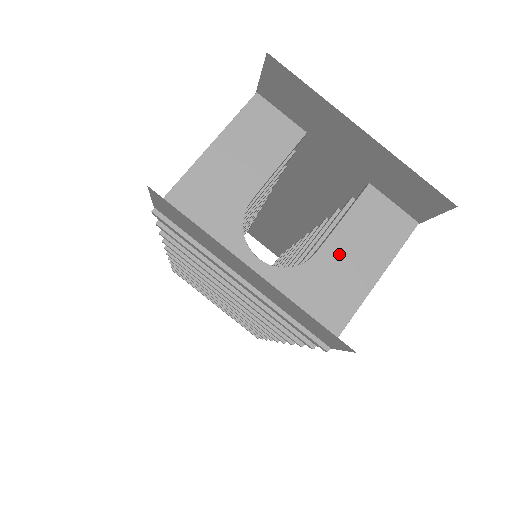
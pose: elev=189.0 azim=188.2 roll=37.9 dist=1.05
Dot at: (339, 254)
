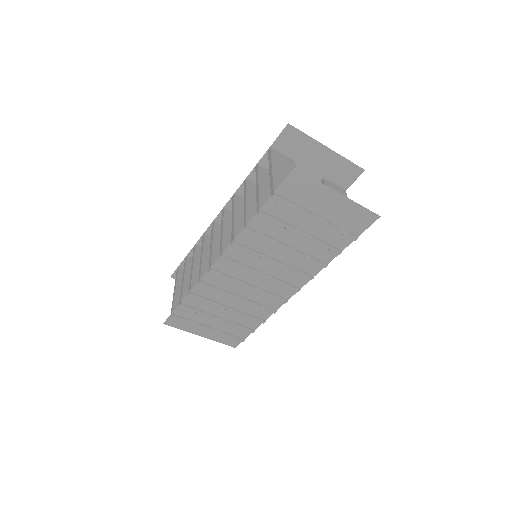
Dot at: occluded
